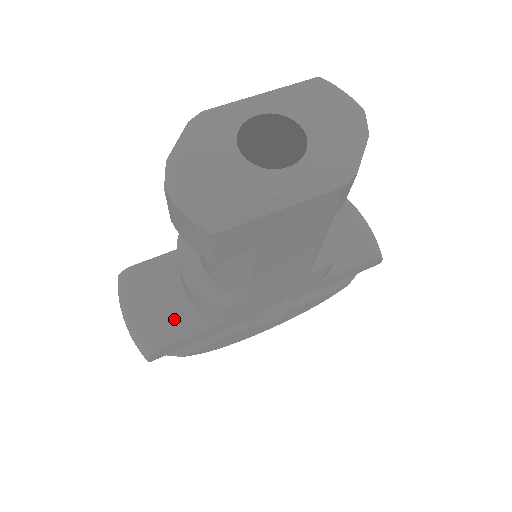
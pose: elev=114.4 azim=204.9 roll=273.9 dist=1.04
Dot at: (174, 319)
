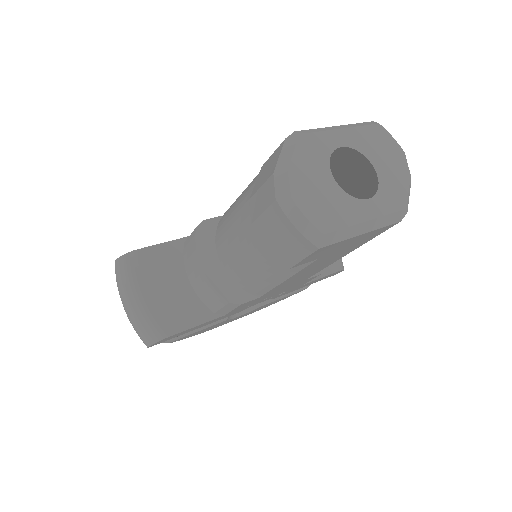
Dot at: (180, 308)
